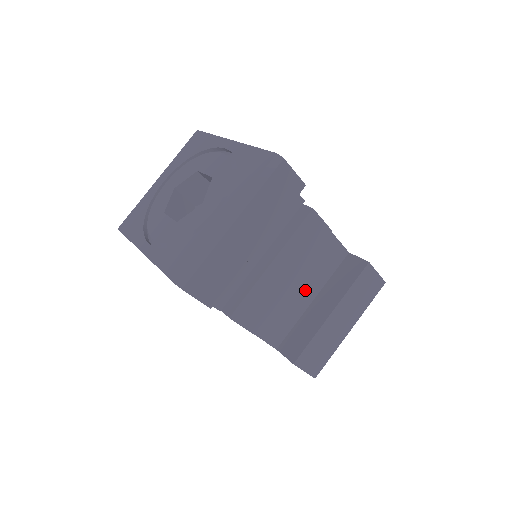
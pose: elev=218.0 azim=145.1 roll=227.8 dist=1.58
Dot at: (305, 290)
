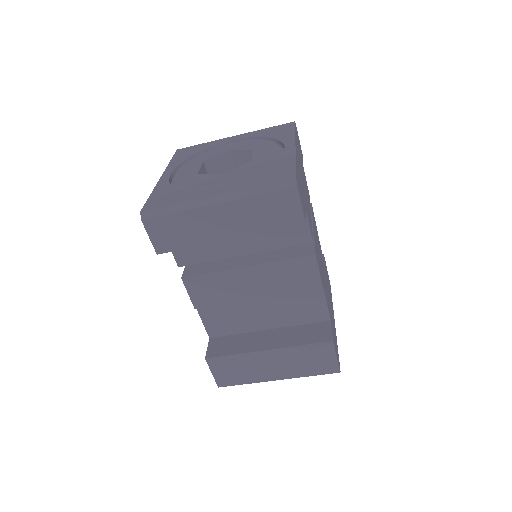
Dot at: (266, 315)
